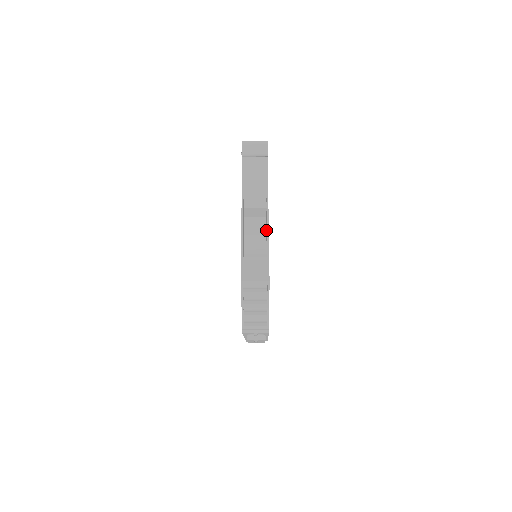
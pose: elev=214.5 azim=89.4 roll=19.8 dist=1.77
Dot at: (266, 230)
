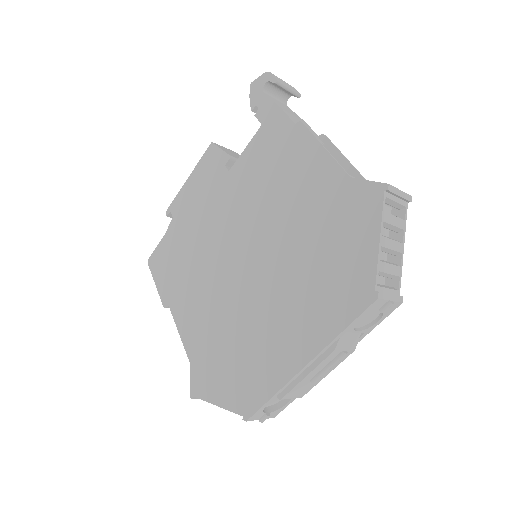
Dot at: occluded
